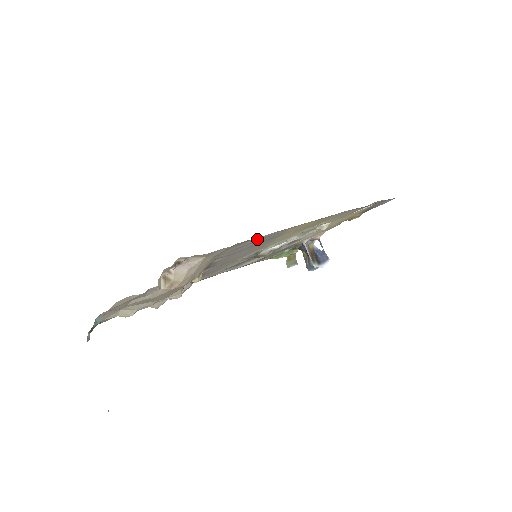
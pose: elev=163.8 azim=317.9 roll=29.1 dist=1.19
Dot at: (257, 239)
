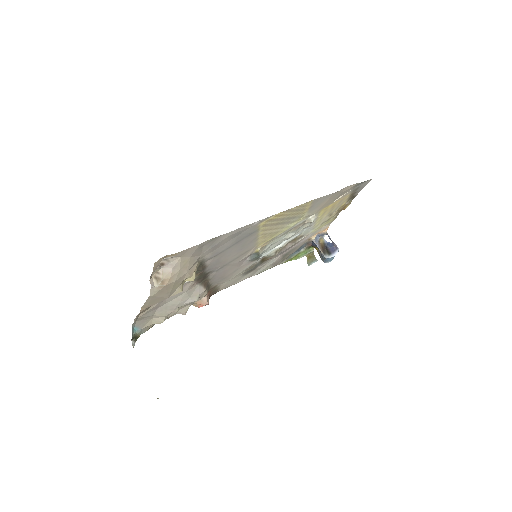
Dot at: (226, 236)
